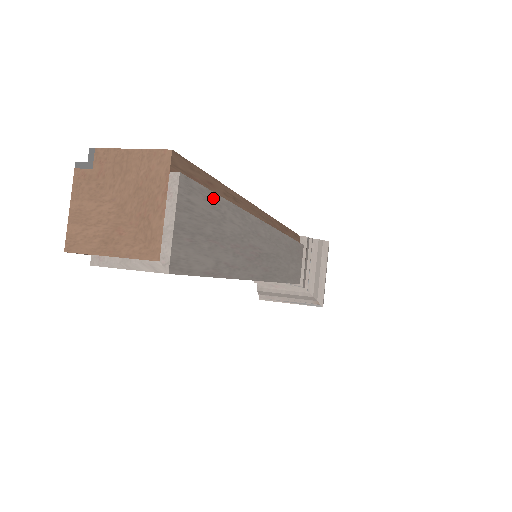
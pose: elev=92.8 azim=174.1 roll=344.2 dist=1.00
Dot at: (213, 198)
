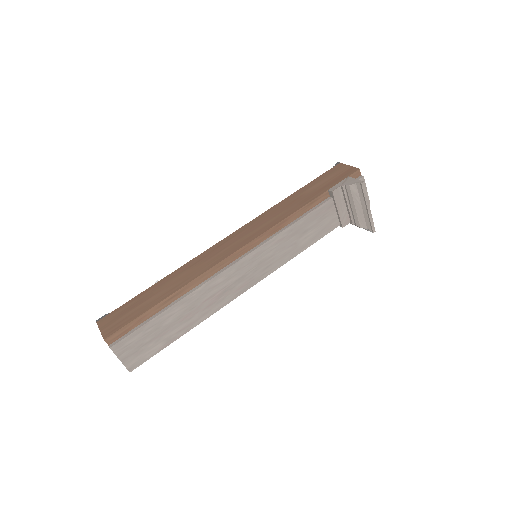
Dot at: (143, 328)
